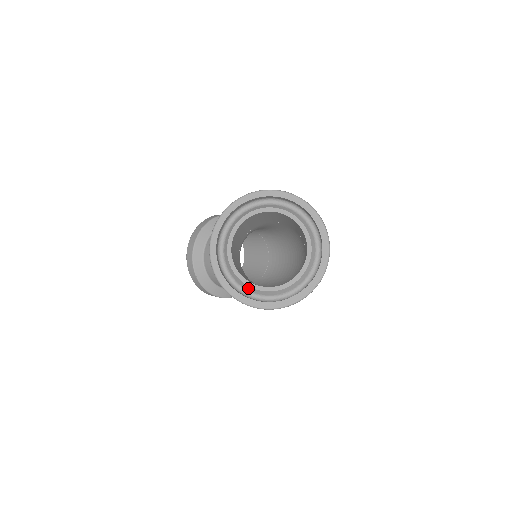
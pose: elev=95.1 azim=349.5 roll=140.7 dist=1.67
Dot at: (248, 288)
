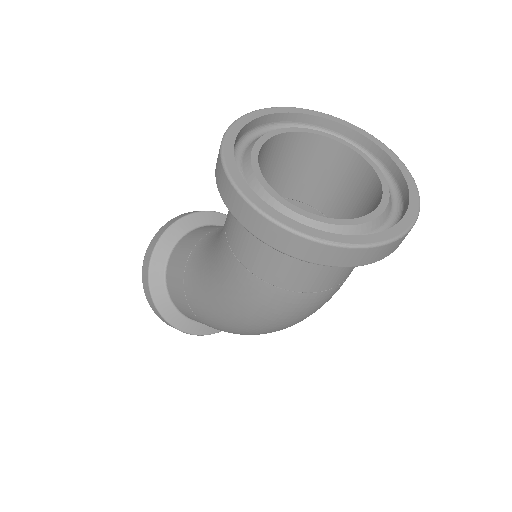
Dot at: (249, 175)
